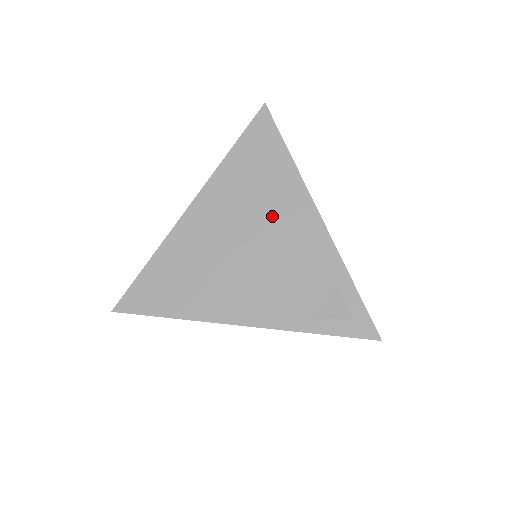
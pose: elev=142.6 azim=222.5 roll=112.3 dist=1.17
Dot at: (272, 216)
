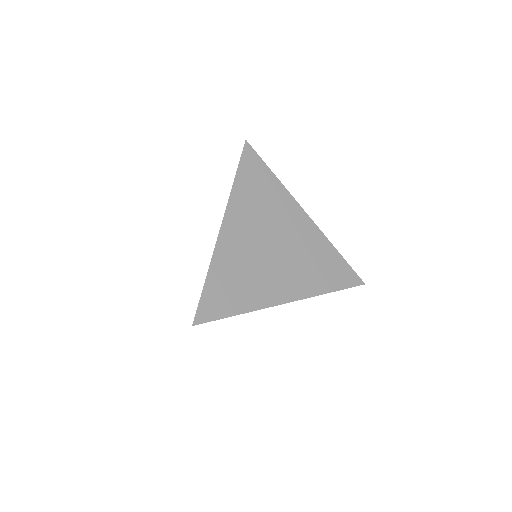
Dot at: occluded
